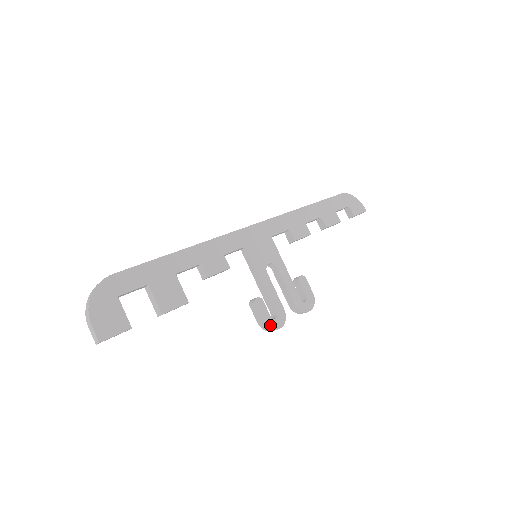
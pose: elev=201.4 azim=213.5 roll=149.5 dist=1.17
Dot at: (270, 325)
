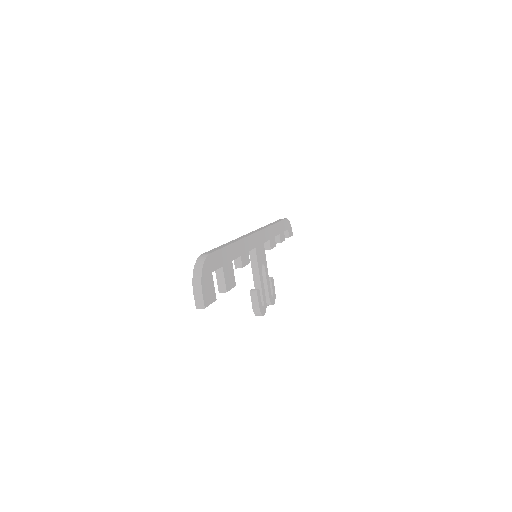
Dot at: (261, 311)
